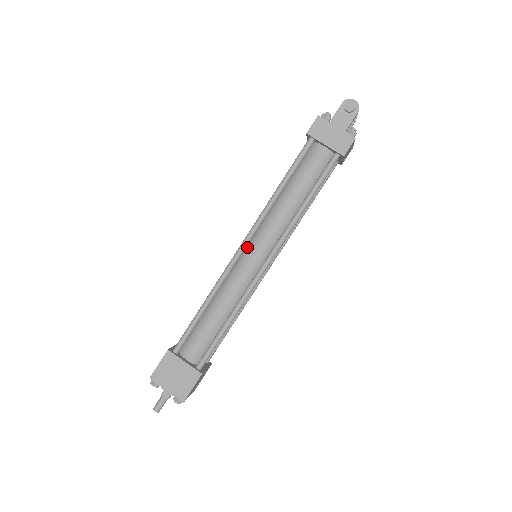
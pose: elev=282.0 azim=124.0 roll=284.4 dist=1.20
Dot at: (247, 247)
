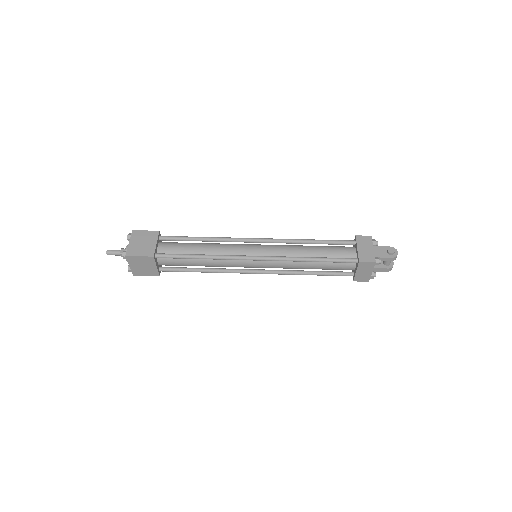
Dot at: (259, 244)
